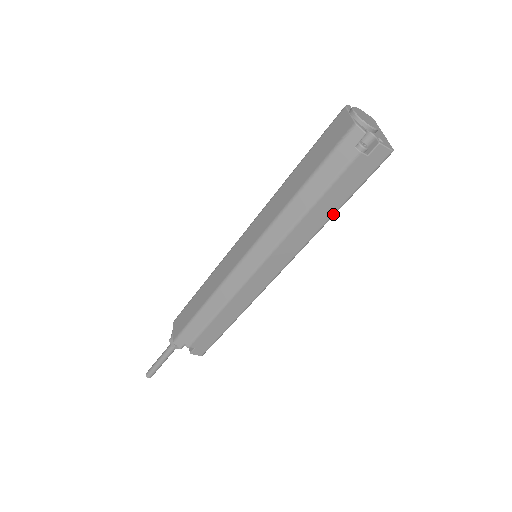
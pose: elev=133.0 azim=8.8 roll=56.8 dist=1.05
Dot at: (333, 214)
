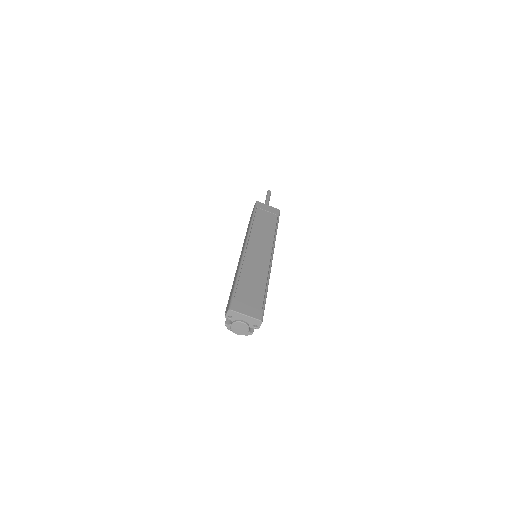
Dot at: (267, 290)
